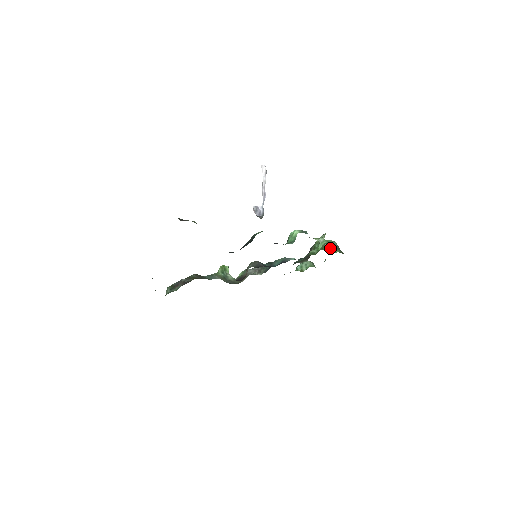
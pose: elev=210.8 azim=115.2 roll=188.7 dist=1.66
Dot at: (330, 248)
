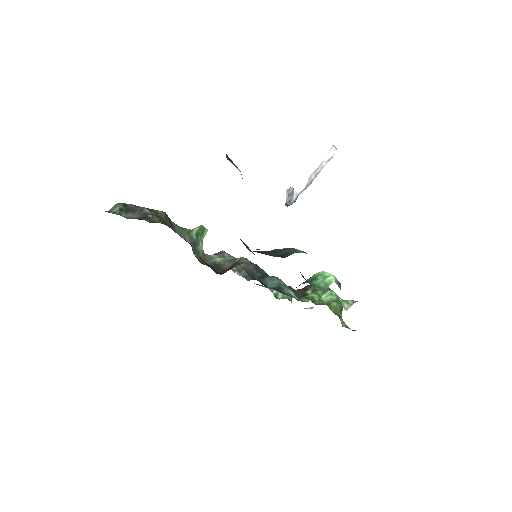
Dot at: (337, 311)
